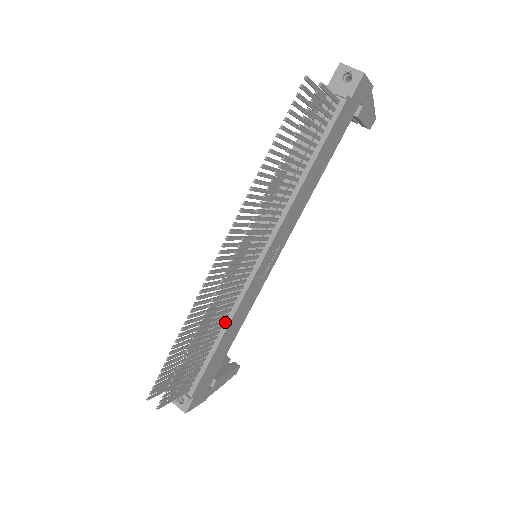
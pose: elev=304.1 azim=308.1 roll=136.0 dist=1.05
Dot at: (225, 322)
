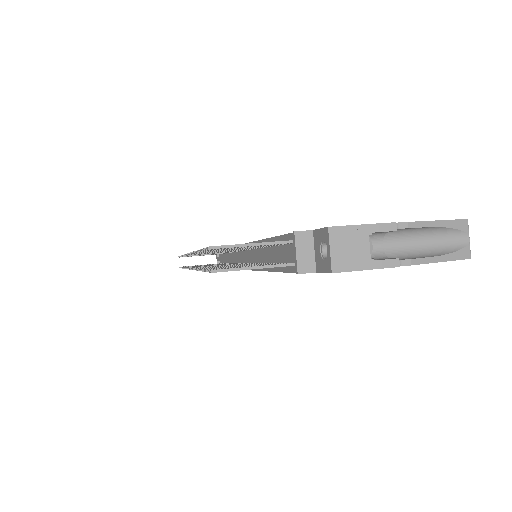
Dot at: occluded
